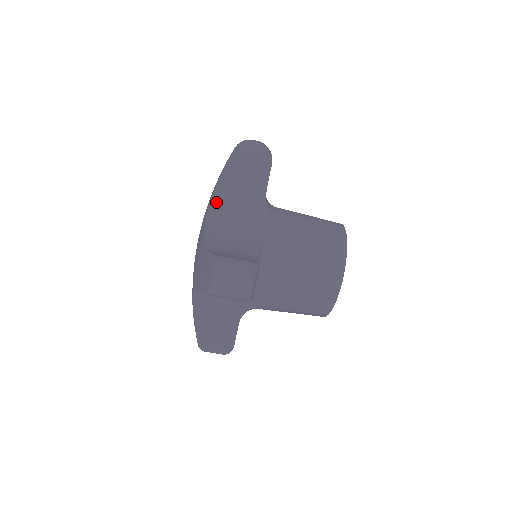
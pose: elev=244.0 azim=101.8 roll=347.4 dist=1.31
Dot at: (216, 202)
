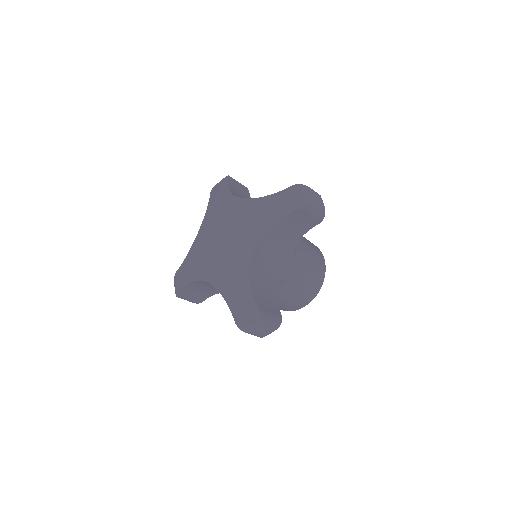
Dot at: (265, 237)
